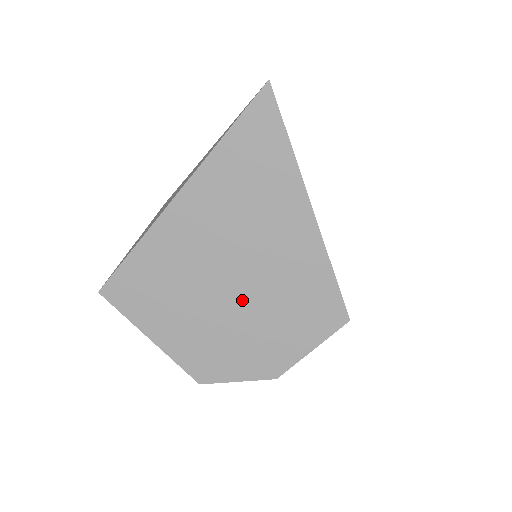
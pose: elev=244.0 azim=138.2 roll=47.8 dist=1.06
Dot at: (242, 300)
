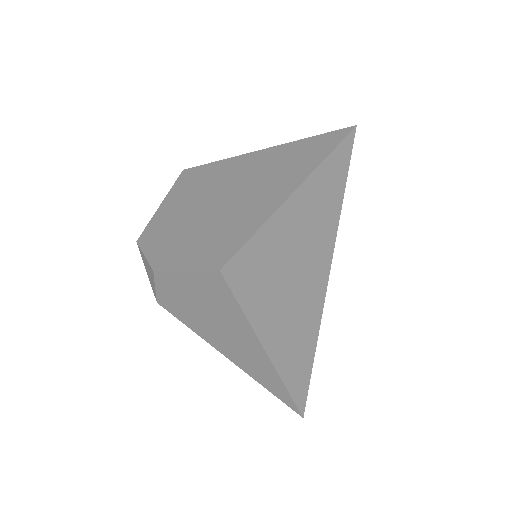
Dot at: (207, 215)
